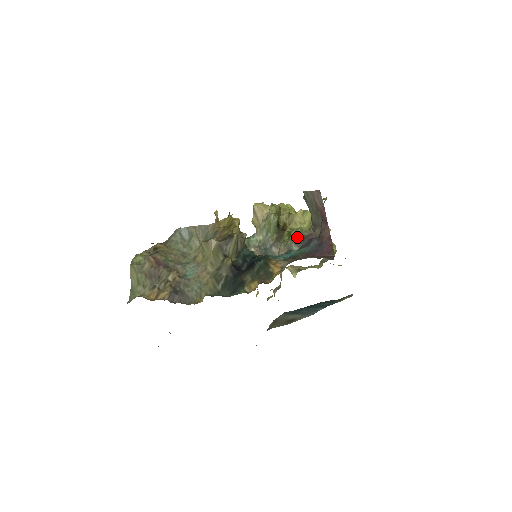
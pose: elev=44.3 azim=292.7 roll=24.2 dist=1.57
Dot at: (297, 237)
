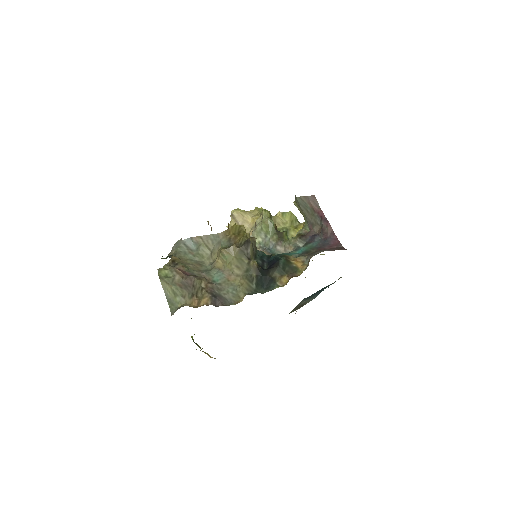
Dot at: (298, 235)
